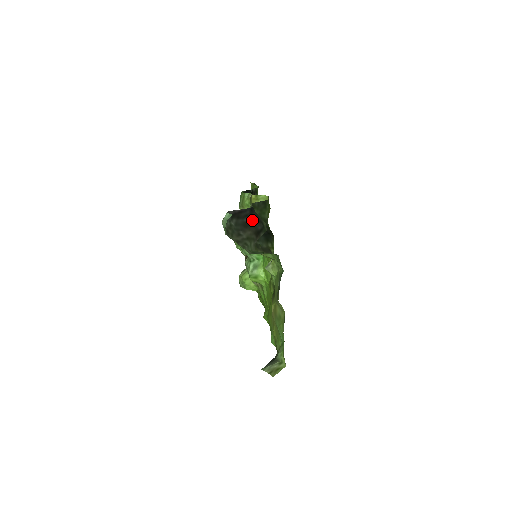
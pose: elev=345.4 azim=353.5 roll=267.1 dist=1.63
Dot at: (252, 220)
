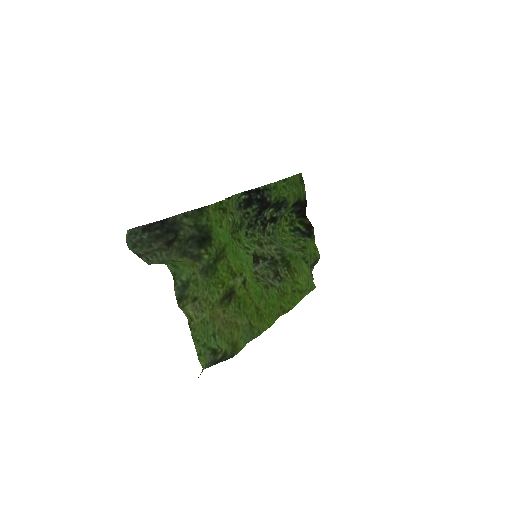
Dot at: (164, 231)
